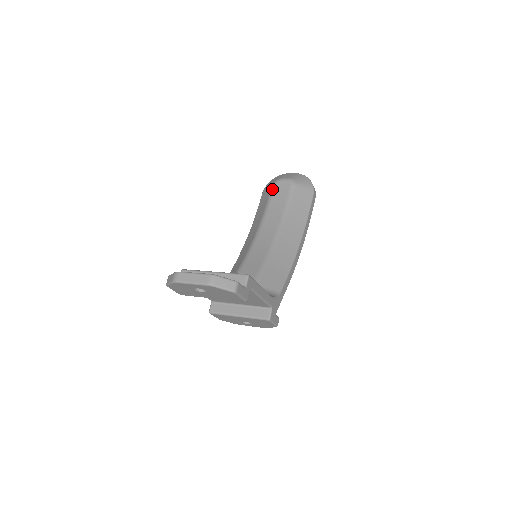
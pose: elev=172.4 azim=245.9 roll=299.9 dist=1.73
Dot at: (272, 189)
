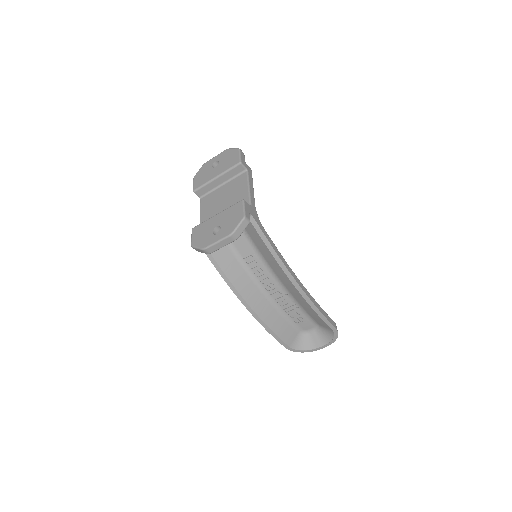
Dot at: occluded
